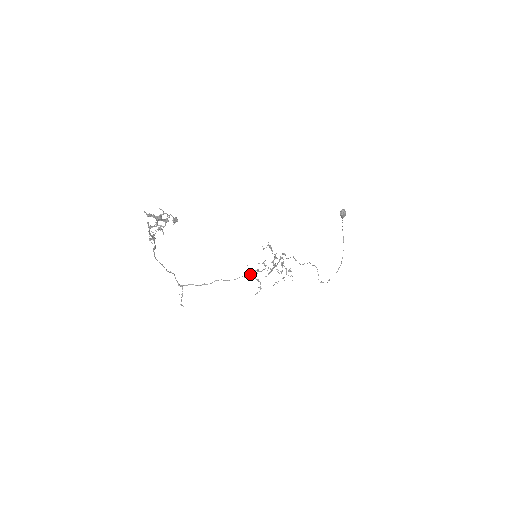
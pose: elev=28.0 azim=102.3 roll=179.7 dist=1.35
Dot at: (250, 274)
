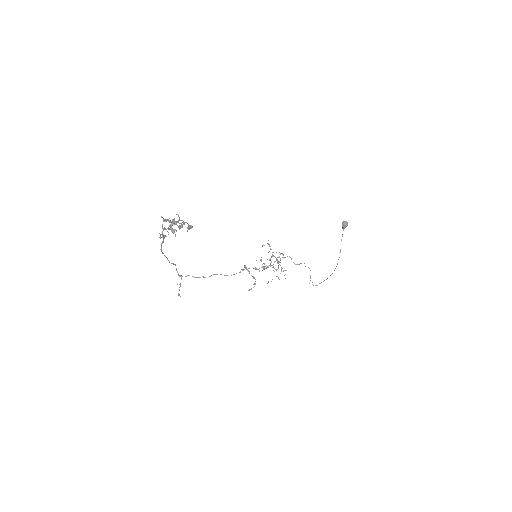
Dot at: occluded
